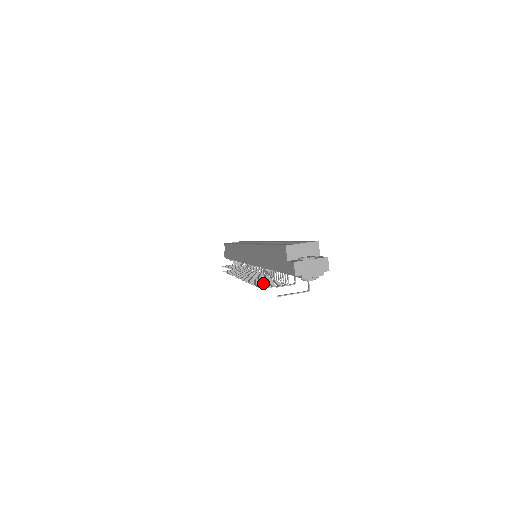
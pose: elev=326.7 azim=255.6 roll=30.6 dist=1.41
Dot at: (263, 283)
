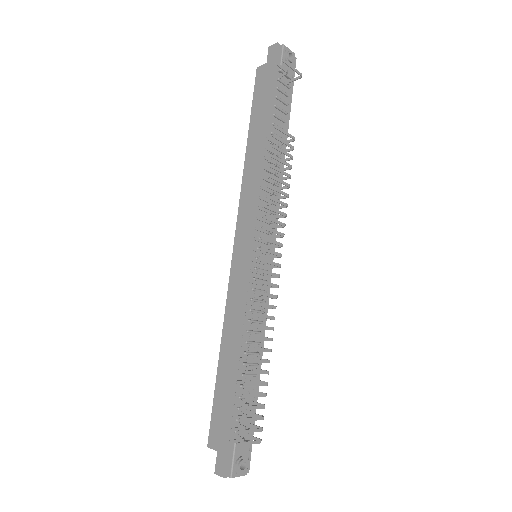
Dot at: (278, 169)
